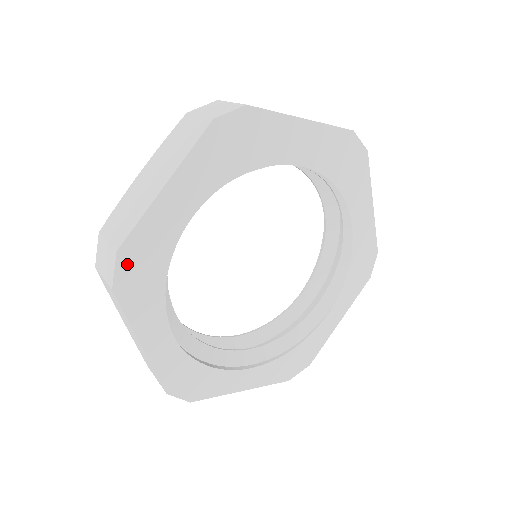
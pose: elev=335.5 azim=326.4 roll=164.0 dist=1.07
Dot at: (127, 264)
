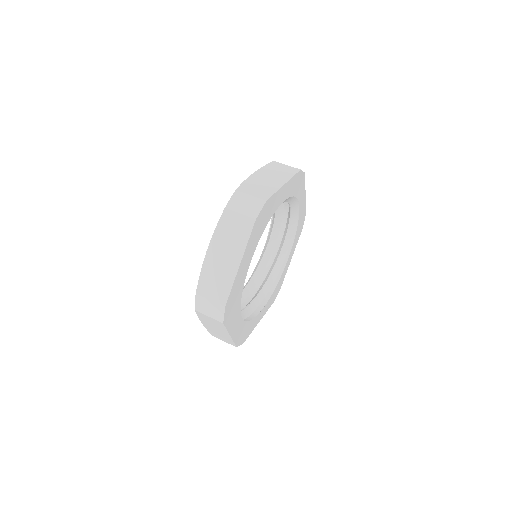
Dot at: (241, 341)
